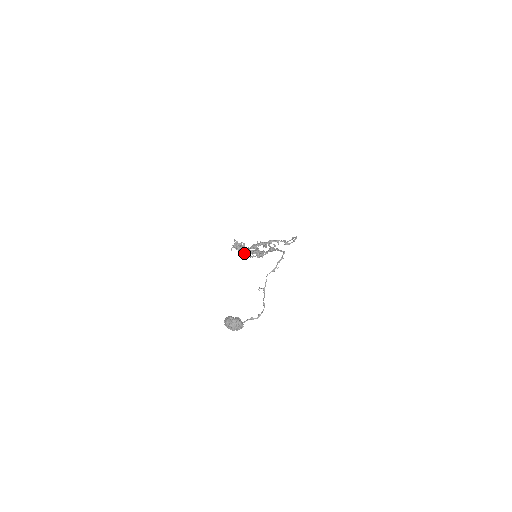
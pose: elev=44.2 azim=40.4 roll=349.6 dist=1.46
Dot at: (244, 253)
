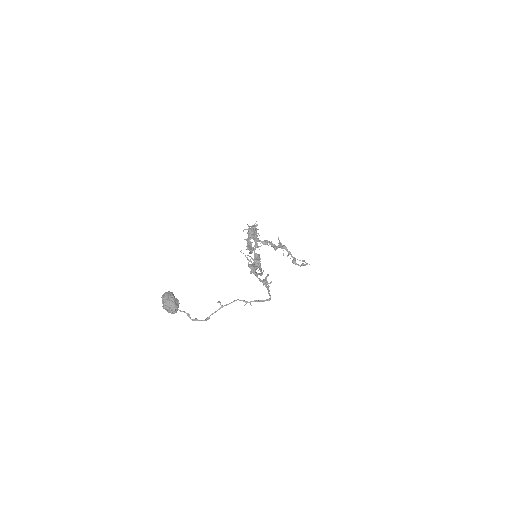
Dot at: (248, 246)
